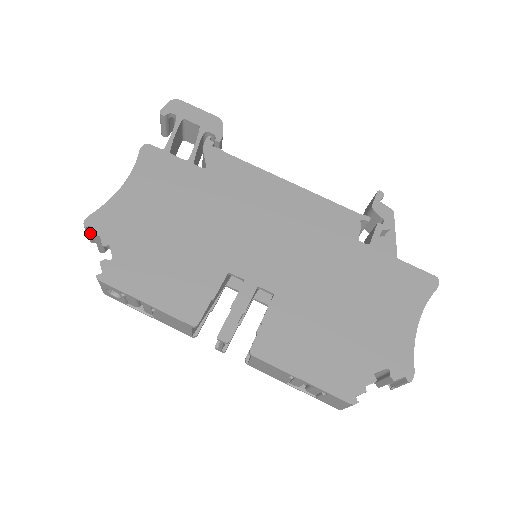
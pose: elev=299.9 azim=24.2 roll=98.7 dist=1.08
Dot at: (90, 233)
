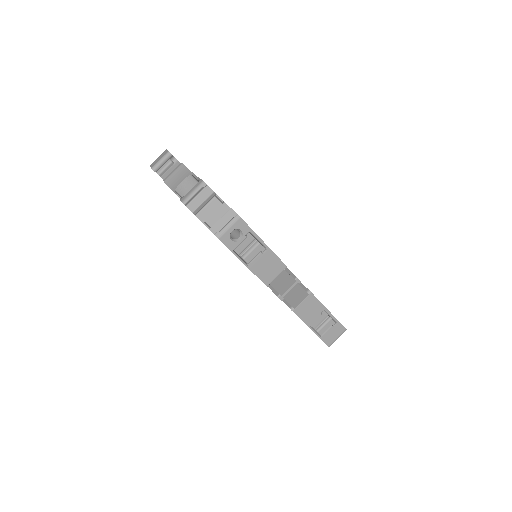
Dot at: (197, 193)
